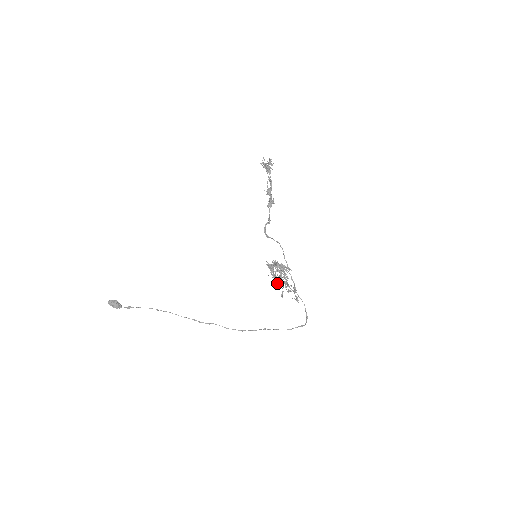
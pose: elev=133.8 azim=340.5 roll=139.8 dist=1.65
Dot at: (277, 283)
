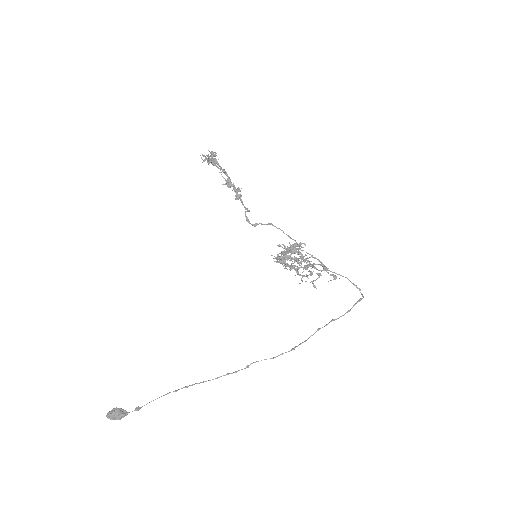
Dot at: (299, 274)
